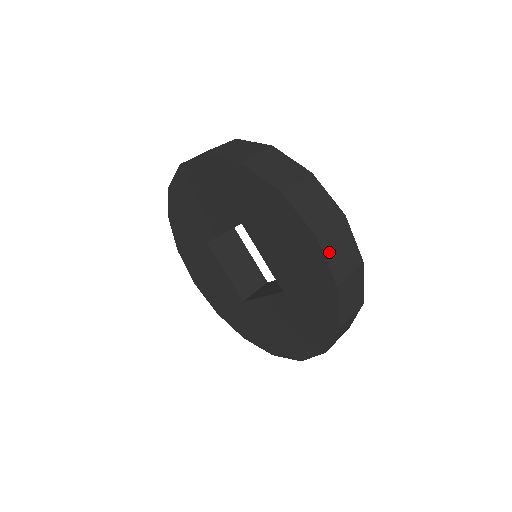
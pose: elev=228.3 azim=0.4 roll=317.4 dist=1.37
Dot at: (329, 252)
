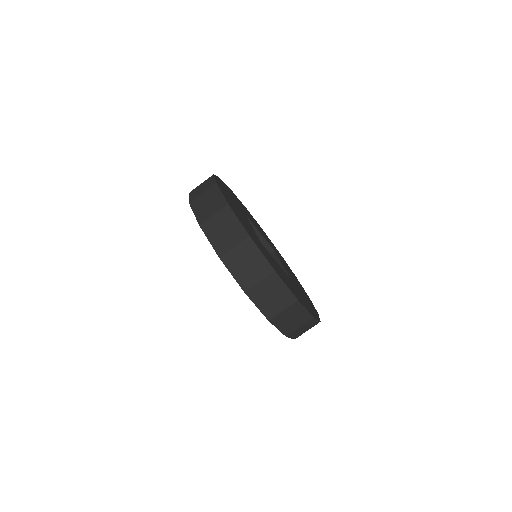
Dot at: (280, 324)
